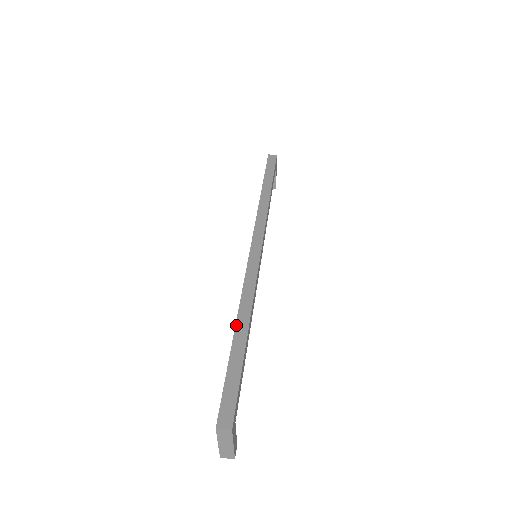
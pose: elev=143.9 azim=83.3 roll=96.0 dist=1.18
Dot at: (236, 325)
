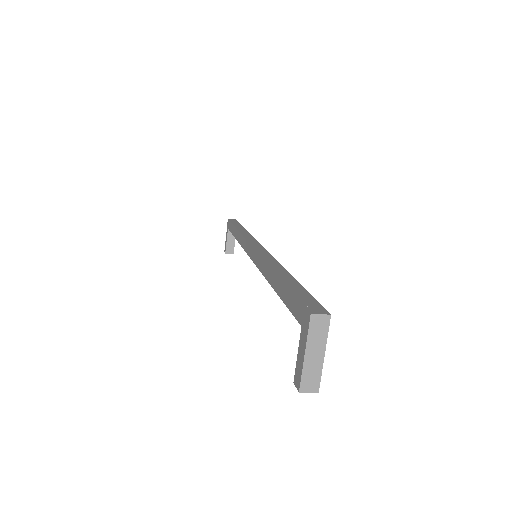
Dot at: (275, 271)
